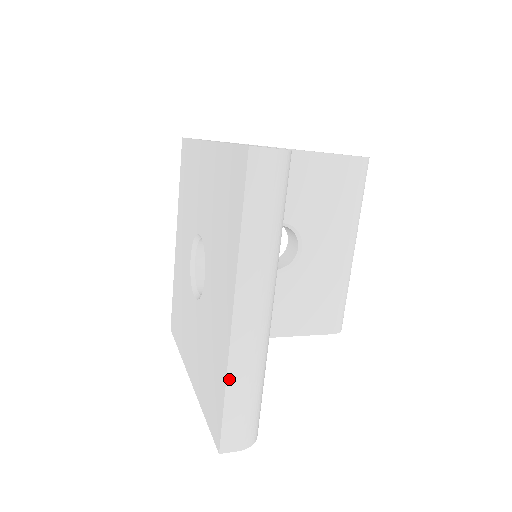
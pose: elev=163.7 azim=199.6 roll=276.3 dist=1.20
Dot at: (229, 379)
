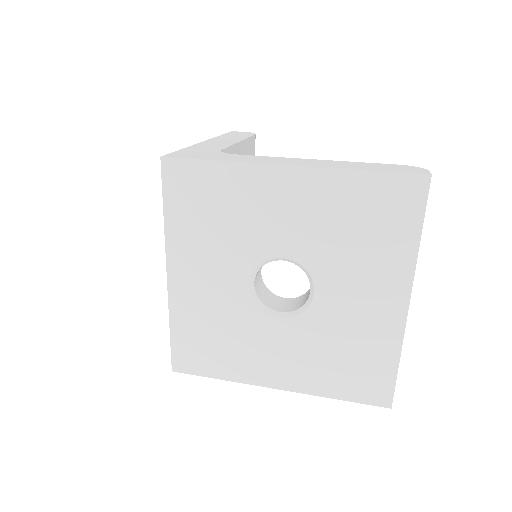
Dot at: occluded
